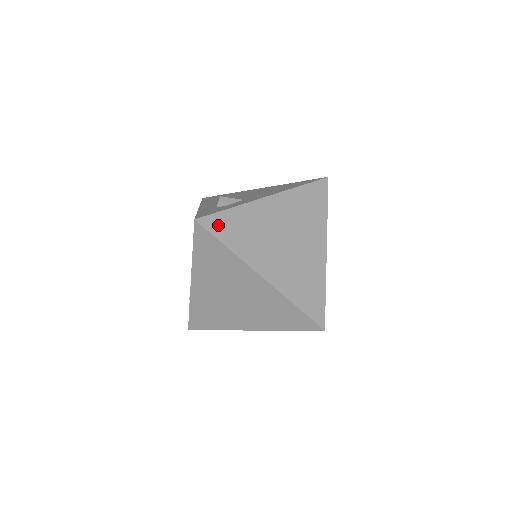
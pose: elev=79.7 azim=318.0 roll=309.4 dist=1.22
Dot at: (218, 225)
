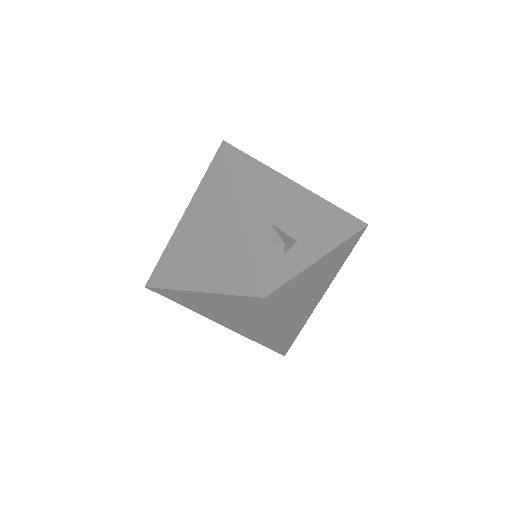
Dot at: (277, 297)
